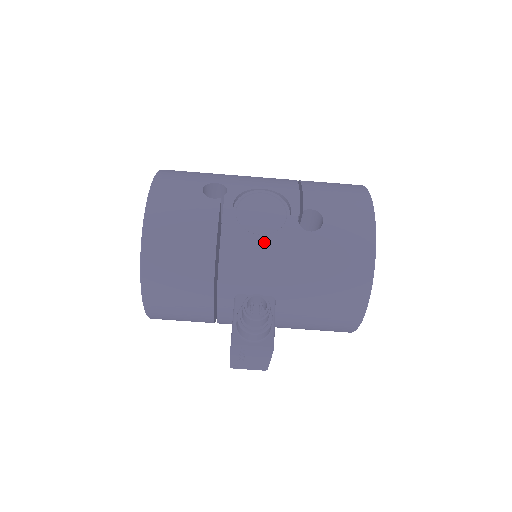
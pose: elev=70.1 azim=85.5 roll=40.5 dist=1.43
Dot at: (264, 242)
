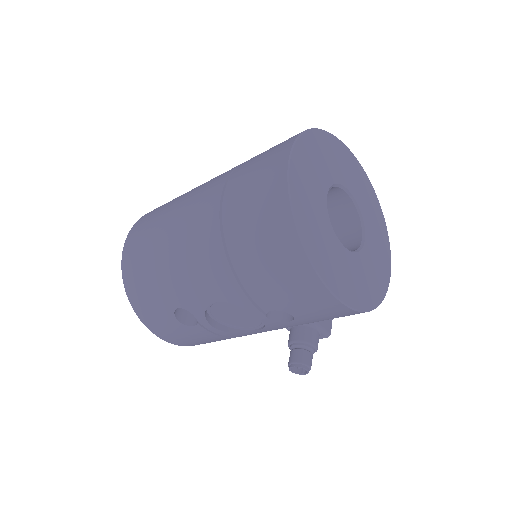
Dot at: (262, 331)
